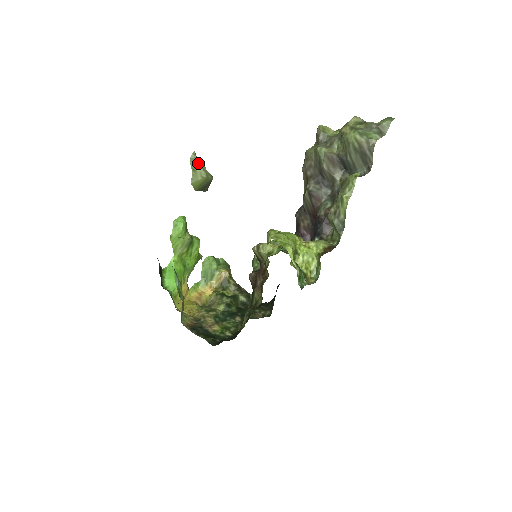
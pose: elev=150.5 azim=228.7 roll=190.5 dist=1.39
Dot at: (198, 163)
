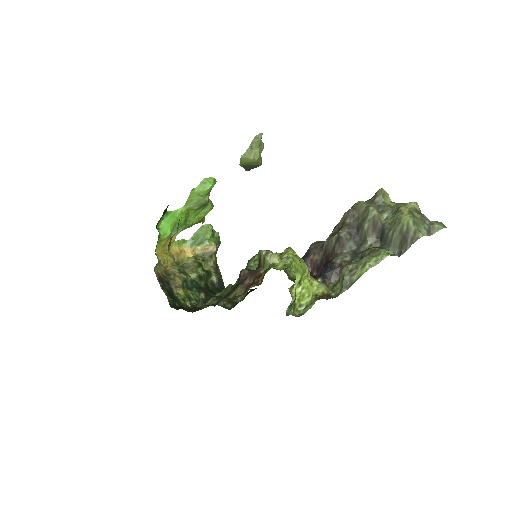
Dot at: (259, 144)
